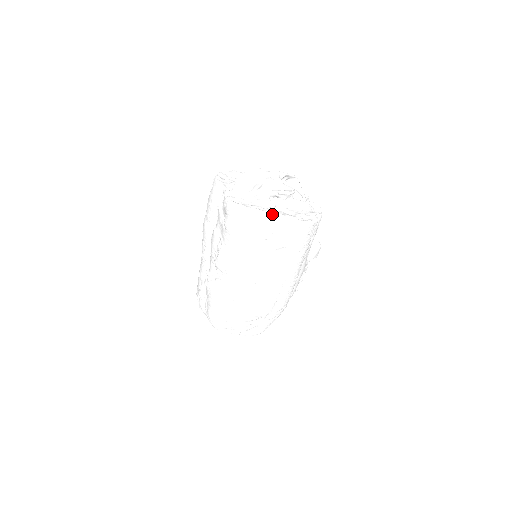
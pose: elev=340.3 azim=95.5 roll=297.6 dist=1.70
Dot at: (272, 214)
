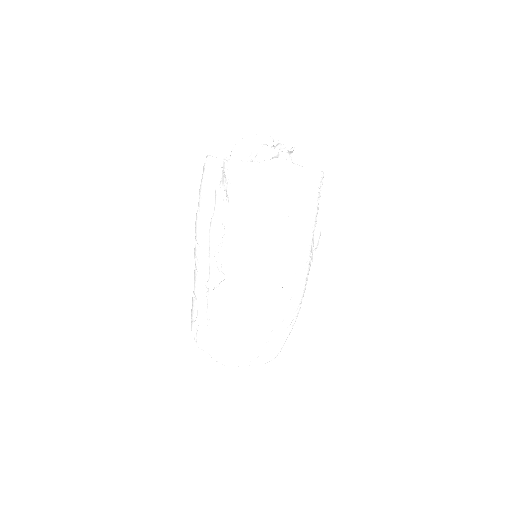
Dot at: (280, 166)
